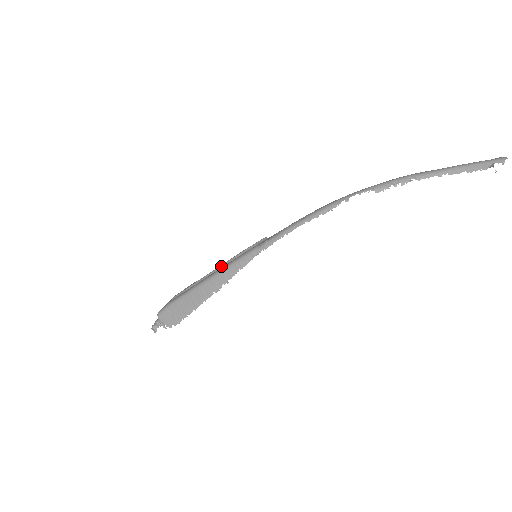
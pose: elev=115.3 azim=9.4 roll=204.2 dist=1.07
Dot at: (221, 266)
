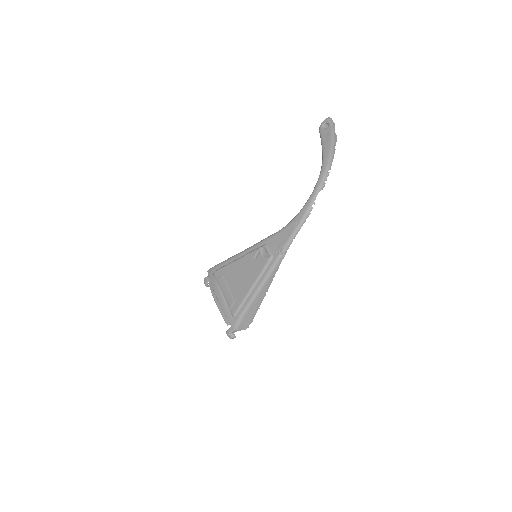
Dot at: (258, 279)
